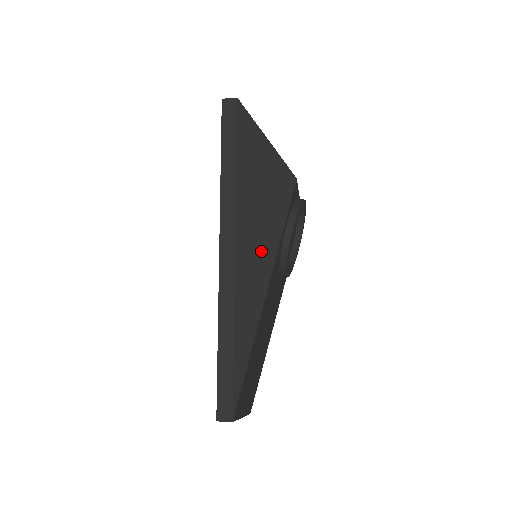
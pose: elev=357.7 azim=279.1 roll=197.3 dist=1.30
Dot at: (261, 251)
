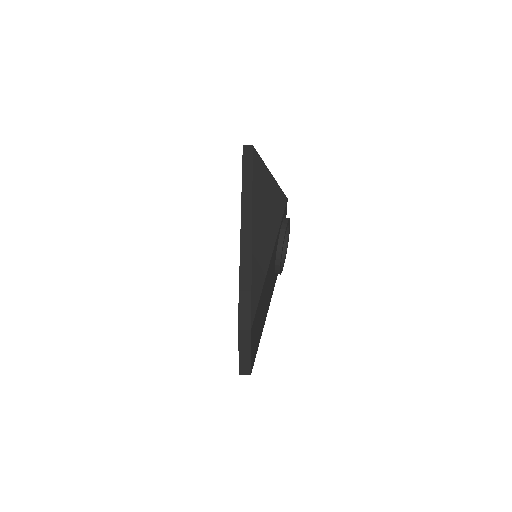
Dot at: (268, 228)
